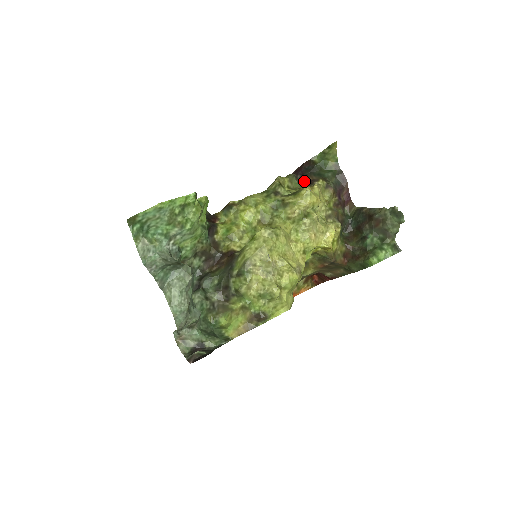
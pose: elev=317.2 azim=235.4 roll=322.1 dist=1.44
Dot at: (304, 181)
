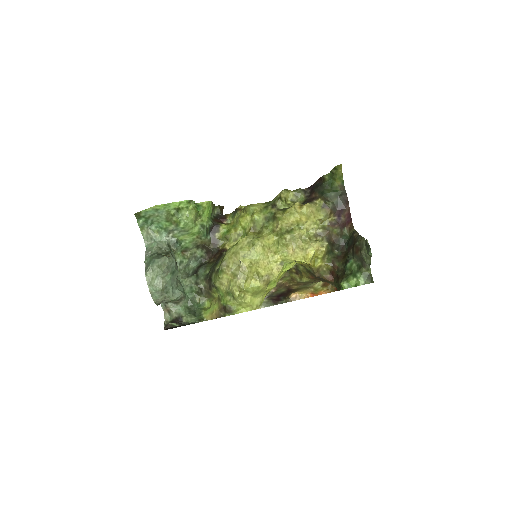
Dot at: (309, 197)
